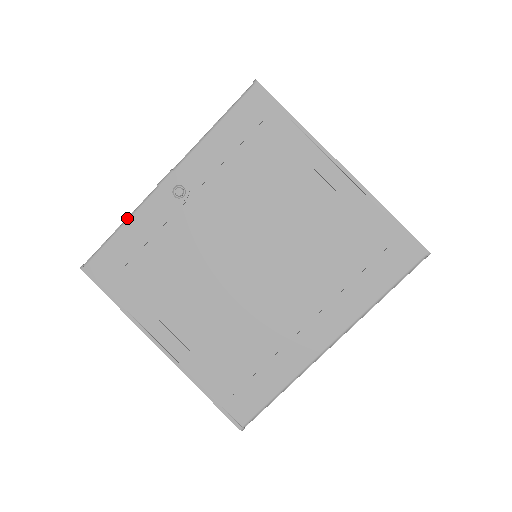
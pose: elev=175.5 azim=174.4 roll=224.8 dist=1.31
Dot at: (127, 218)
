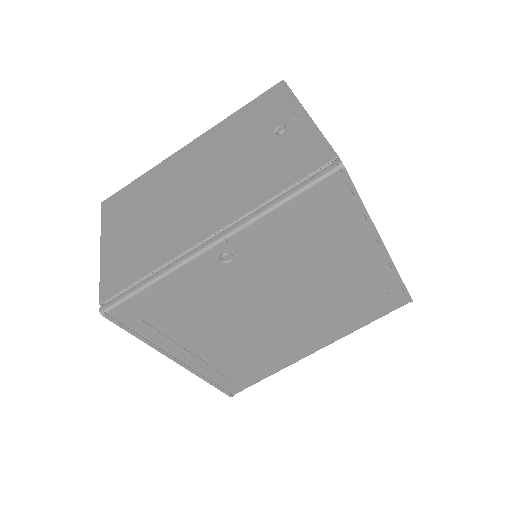
Dot at: (162, 275)
